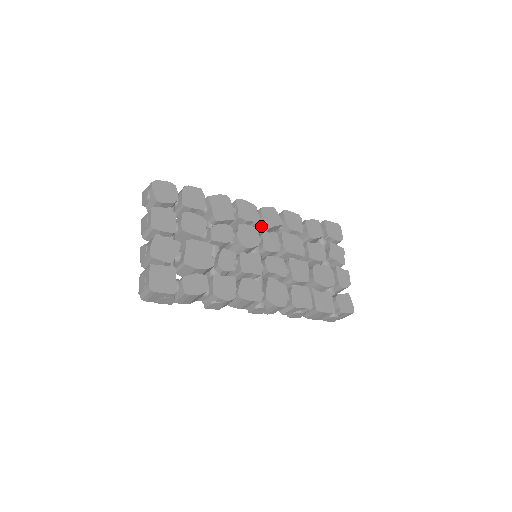
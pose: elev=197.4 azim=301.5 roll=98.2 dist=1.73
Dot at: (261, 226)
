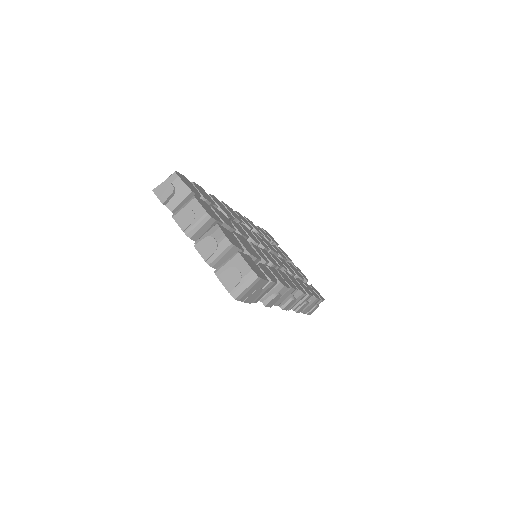
Dot at: occluded
